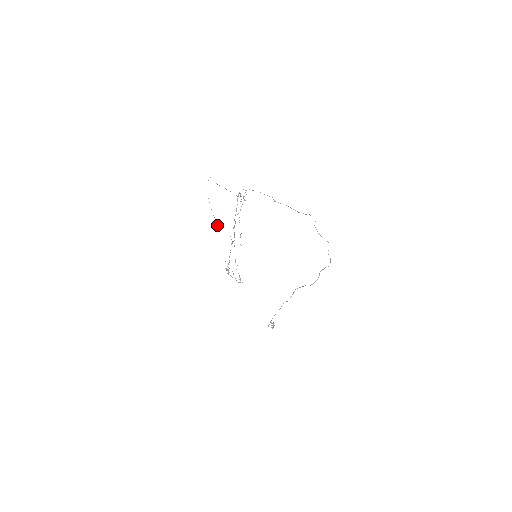
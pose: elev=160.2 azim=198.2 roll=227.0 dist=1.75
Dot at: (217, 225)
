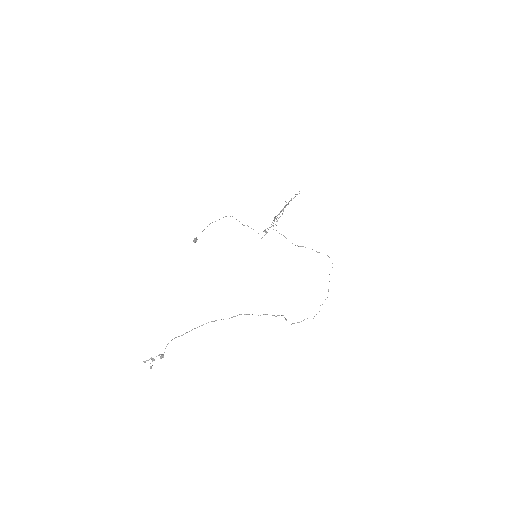
Dot at: (197, 239)
